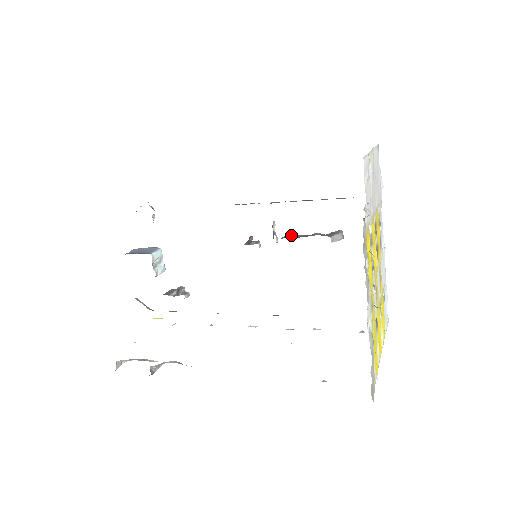
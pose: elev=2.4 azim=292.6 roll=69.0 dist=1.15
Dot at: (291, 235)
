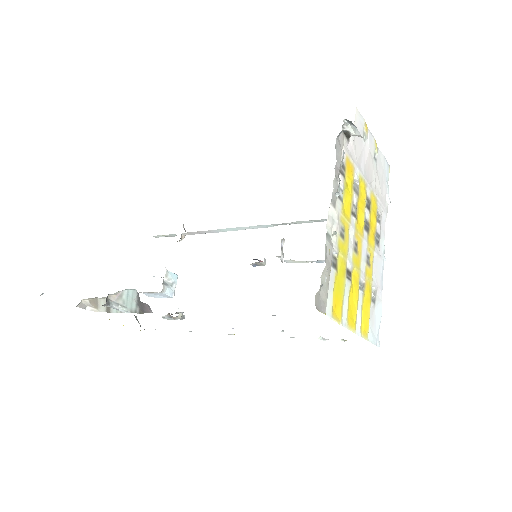
Dot at: occluded
